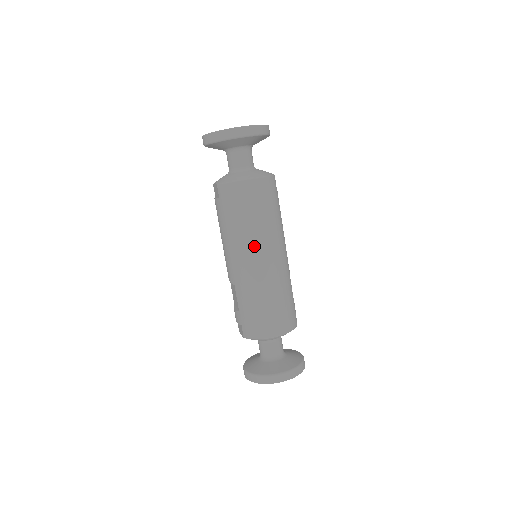
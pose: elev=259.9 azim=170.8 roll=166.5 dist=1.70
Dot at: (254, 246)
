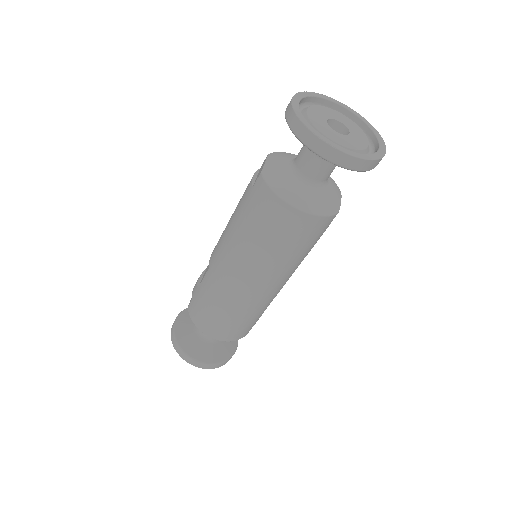
Dot at: (248, 266)
